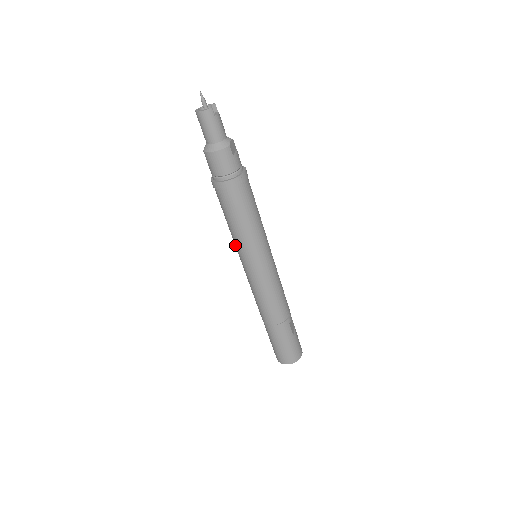
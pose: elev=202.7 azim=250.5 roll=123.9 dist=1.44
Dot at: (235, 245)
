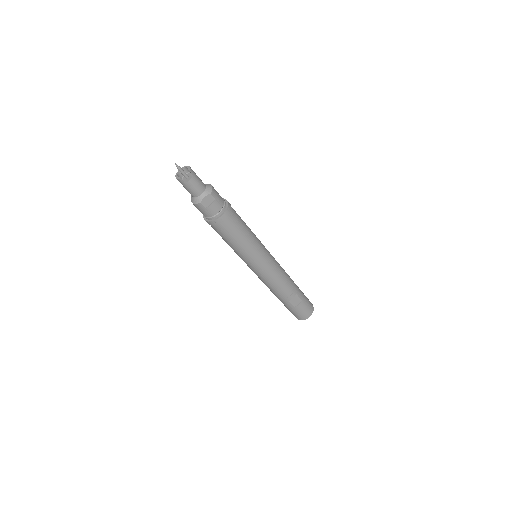
Dot at: occluded
